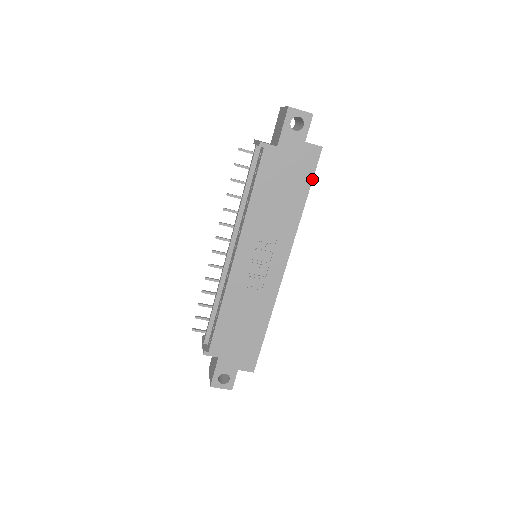
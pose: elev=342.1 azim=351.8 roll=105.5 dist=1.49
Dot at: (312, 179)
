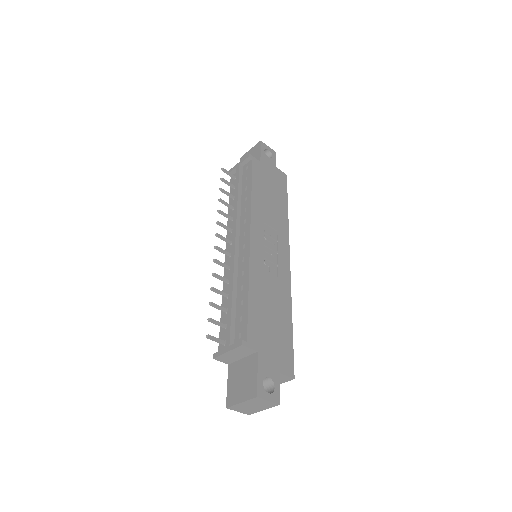
Dot at: (287, 194)
